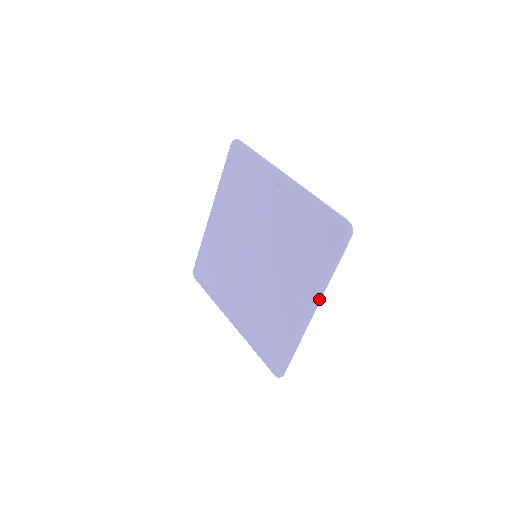
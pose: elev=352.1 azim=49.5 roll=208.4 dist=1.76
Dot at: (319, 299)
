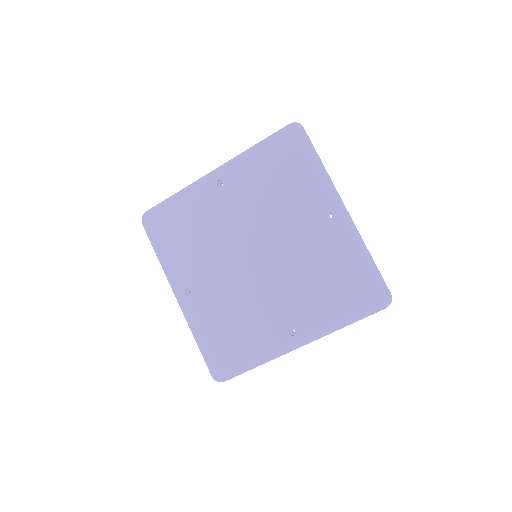
Dot at: (337, 193)
